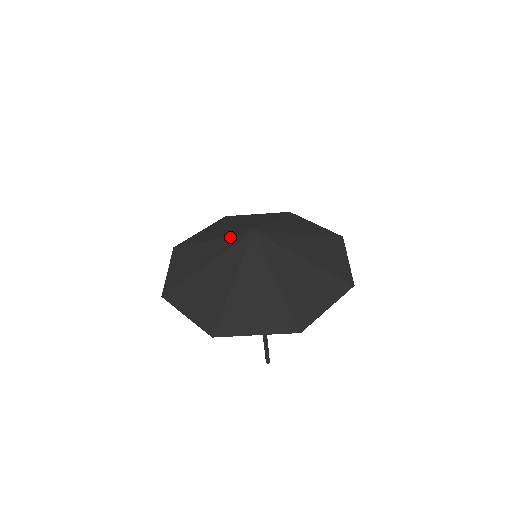
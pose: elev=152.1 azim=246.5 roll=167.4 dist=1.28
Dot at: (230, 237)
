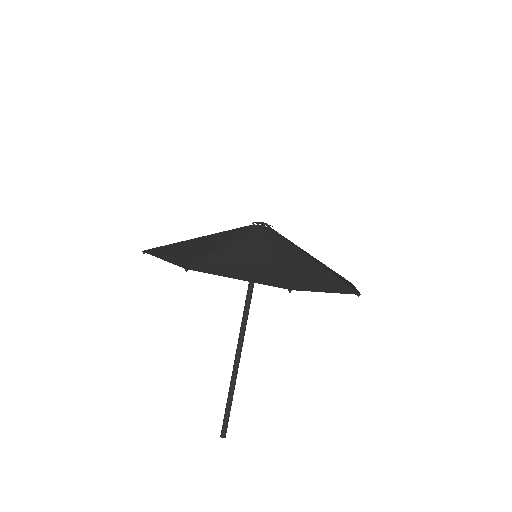
Dot at: (234, 229)
